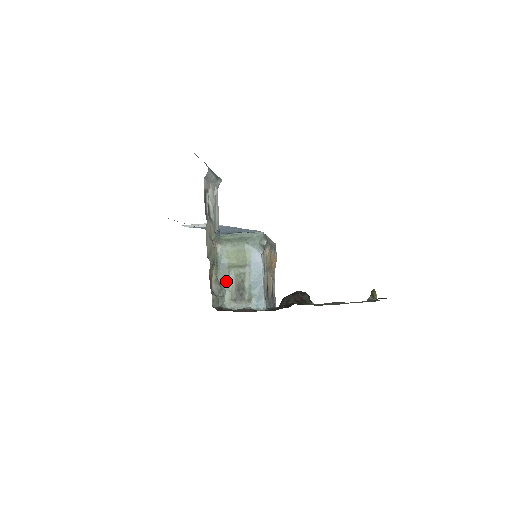
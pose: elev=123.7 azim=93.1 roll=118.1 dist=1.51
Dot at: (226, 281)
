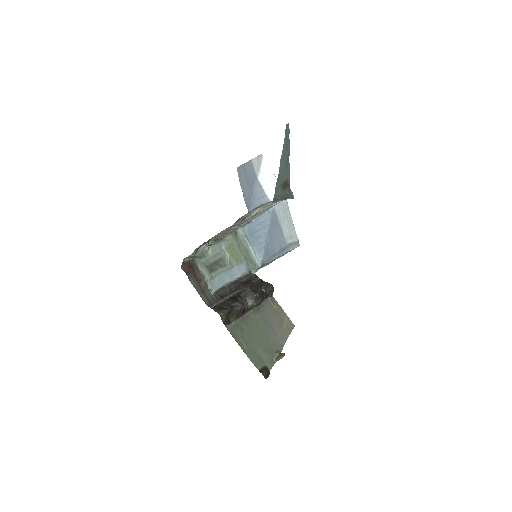
Dot at: (213, 253)
